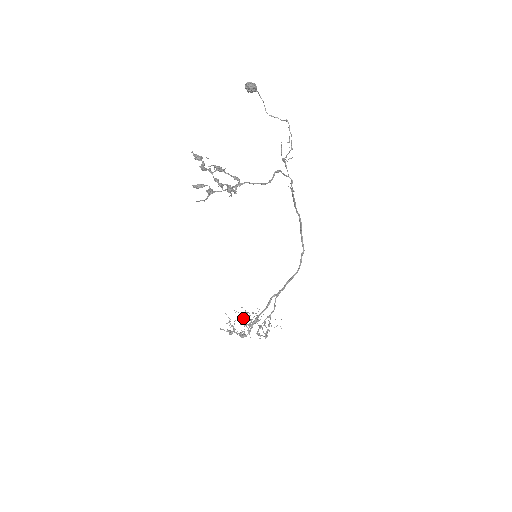
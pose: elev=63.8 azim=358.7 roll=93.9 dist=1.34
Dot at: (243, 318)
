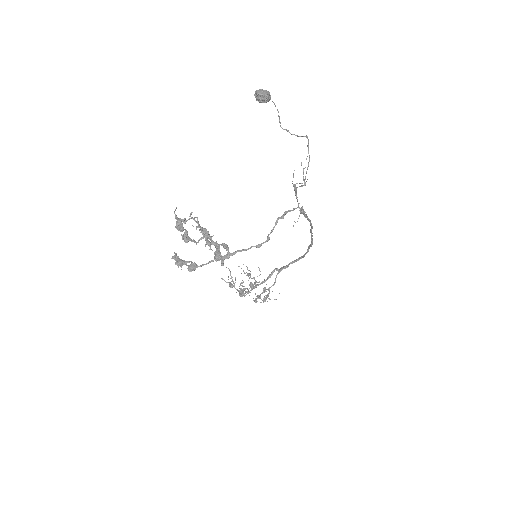
Dot at: occluded
